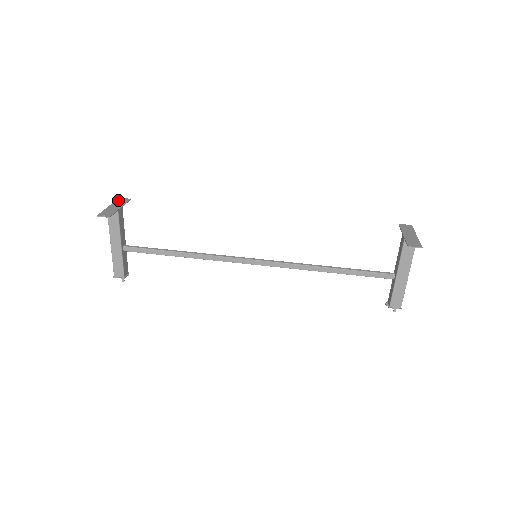
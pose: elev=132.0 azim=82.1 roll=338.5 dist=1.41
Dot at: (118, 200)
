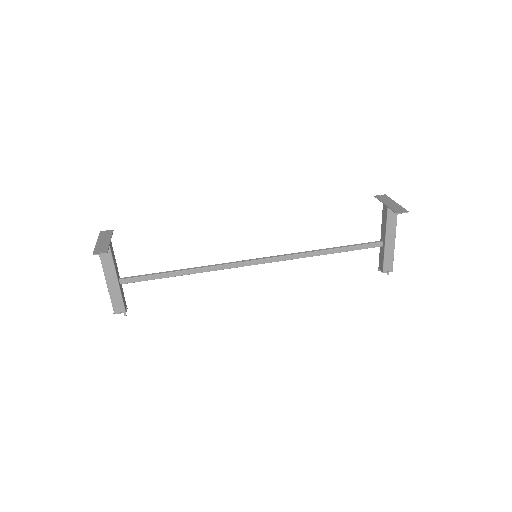
Dot at: (101, 234)
